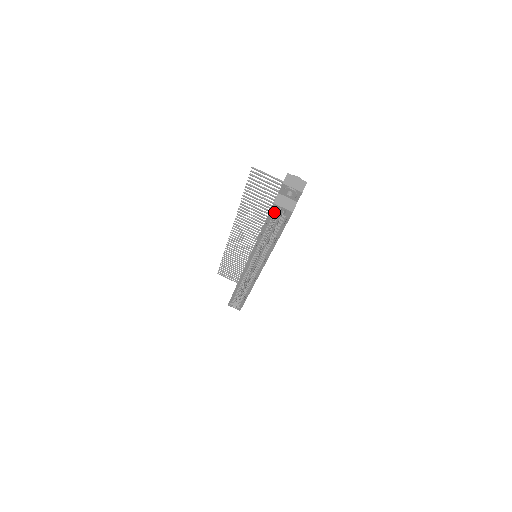
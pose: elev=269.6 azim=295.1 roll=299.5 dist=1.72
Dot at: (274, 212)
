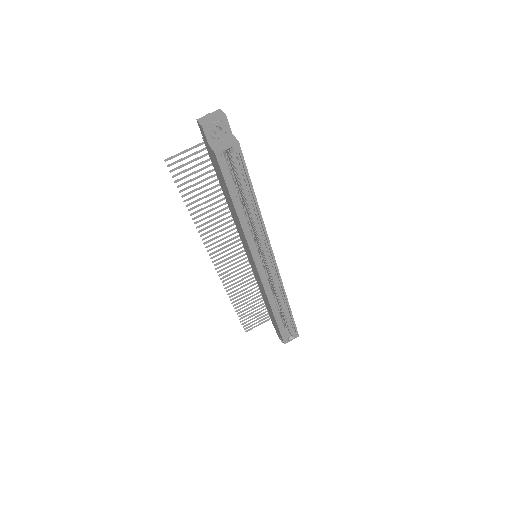
Dot at: (224, 166)
